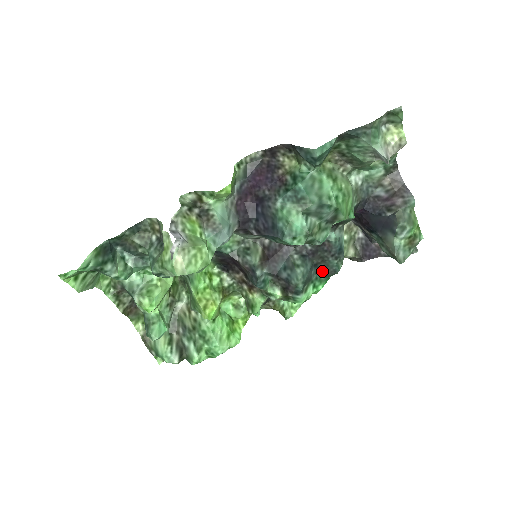
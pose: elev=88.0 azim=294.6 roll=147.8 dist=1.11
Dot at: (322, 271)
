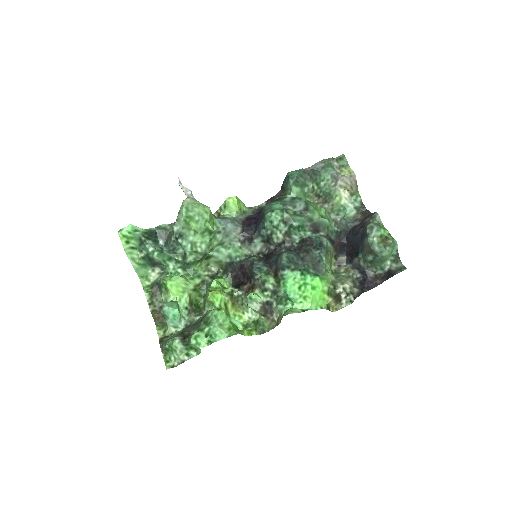
Dot at: (309, 264)
